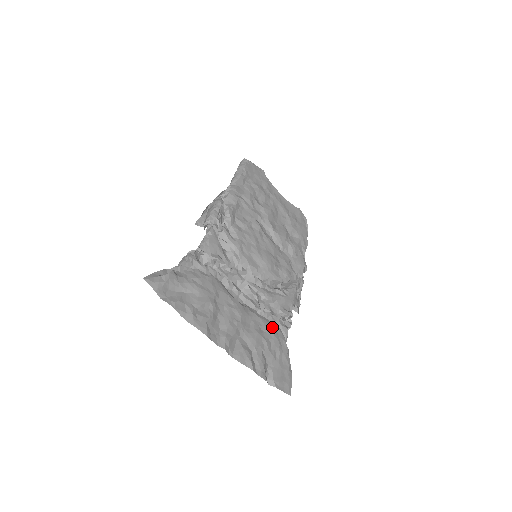
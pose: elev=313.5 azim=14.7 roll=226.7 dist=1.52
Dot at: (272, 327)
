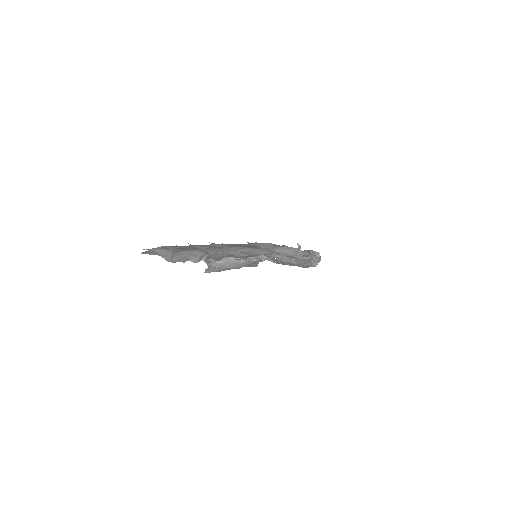
Dot at: occluded
